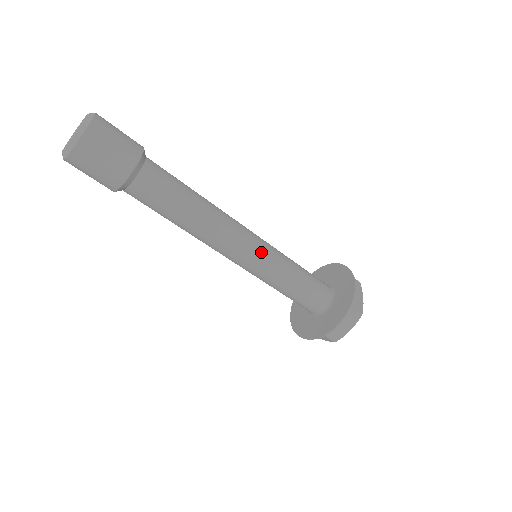
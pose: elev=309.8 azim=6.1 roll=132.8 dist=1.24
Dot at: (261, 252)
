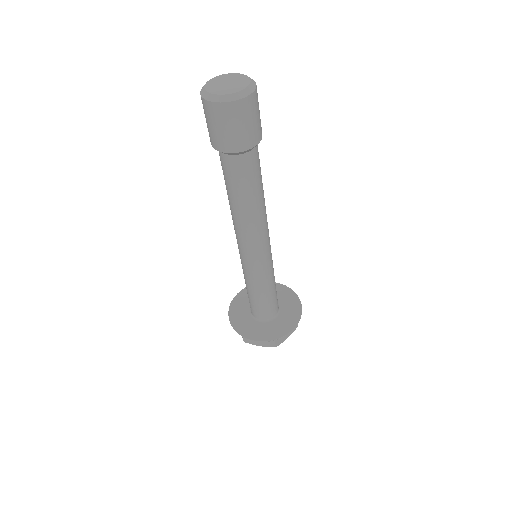
Dot at: (260, 262)
